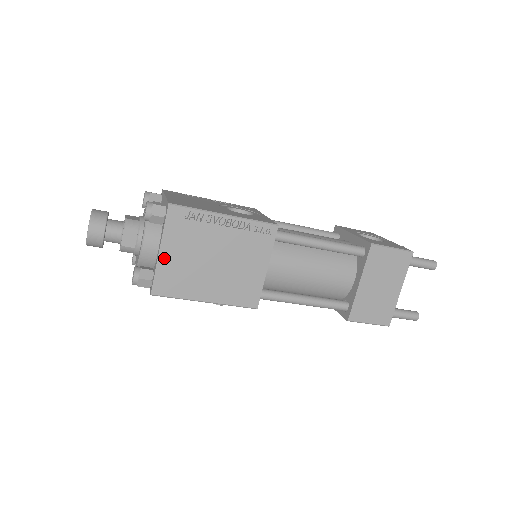
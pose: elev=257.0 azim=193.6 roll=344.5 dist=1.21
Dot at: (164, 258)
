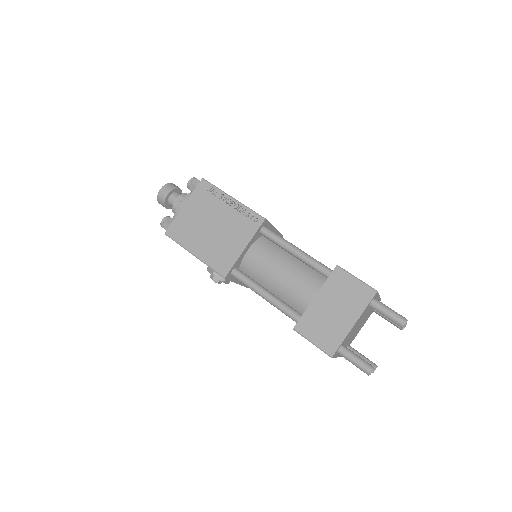
Dot at: (184, 212)
